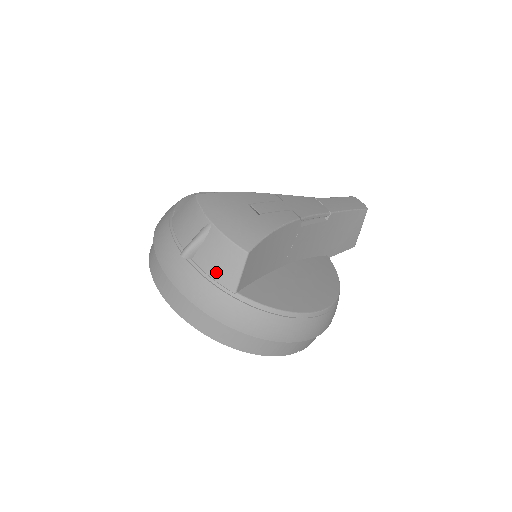
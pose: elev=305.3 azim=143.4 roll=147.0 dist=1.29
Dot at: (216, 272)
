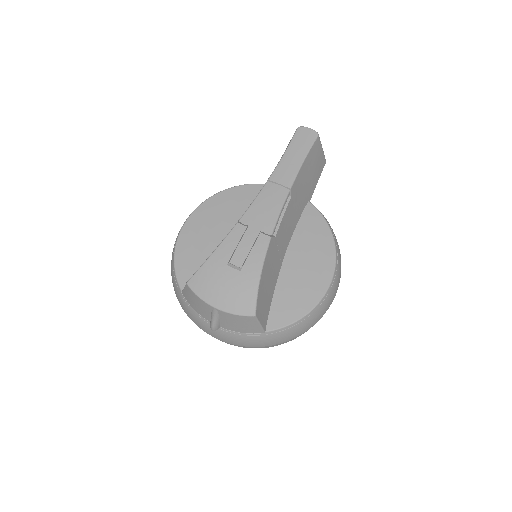
Dot at: (243, 330)
